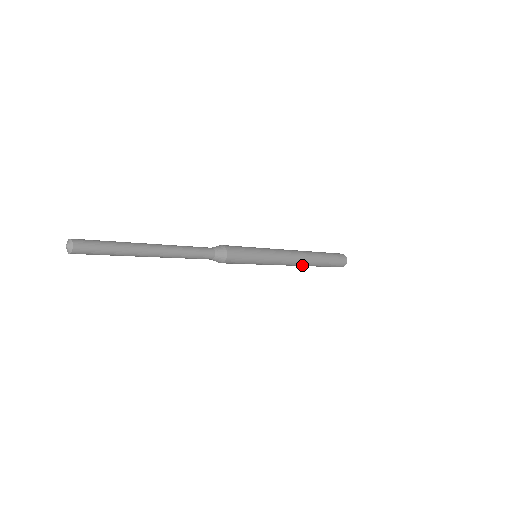
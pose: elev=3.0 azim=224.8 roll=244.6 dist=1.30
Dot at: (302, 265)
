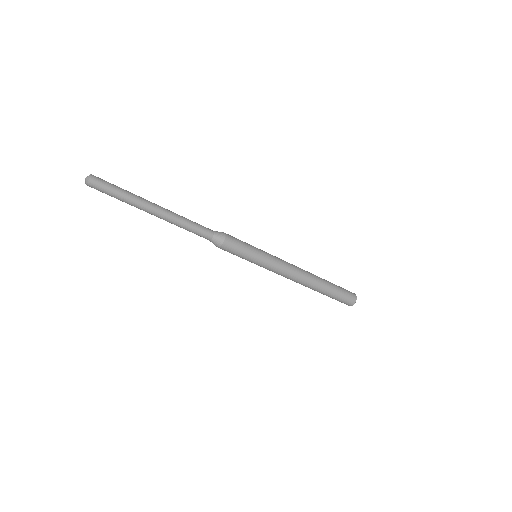
Dot at: (308, 276)
